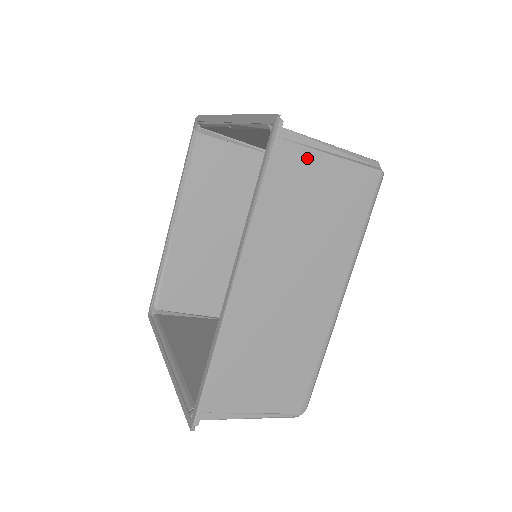
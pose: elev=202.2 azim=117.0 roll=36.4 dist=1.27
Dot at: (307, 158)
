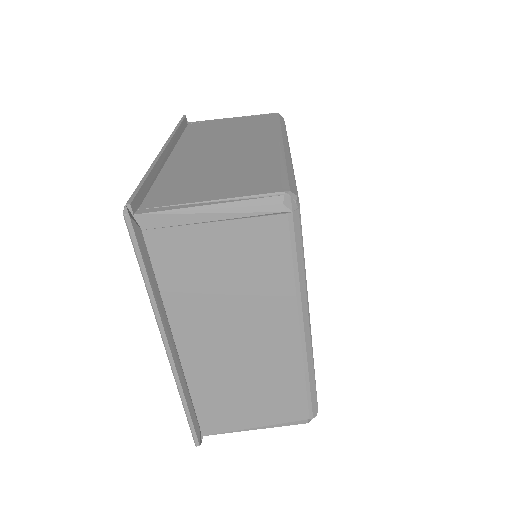
Dot at: (212, 123)
